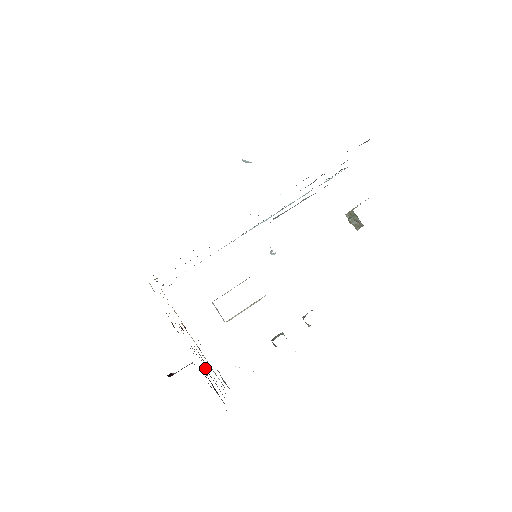
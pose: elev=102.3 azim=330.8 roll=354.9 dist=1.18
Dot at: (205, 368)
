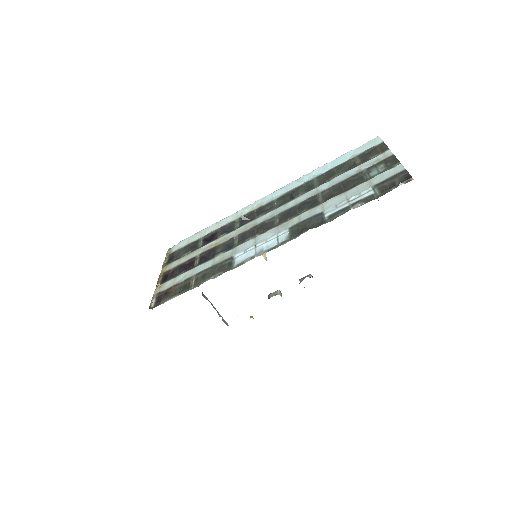
Dot at: occluded
